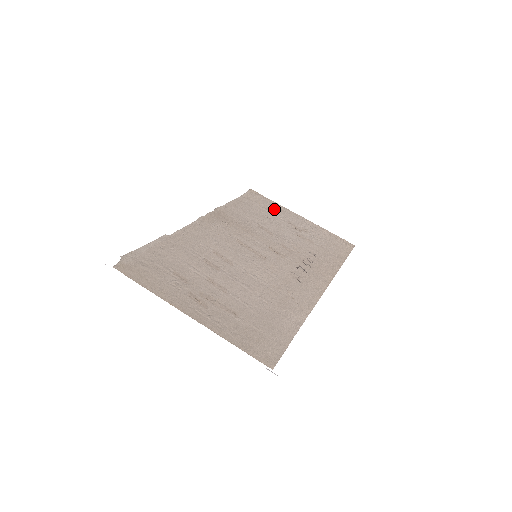
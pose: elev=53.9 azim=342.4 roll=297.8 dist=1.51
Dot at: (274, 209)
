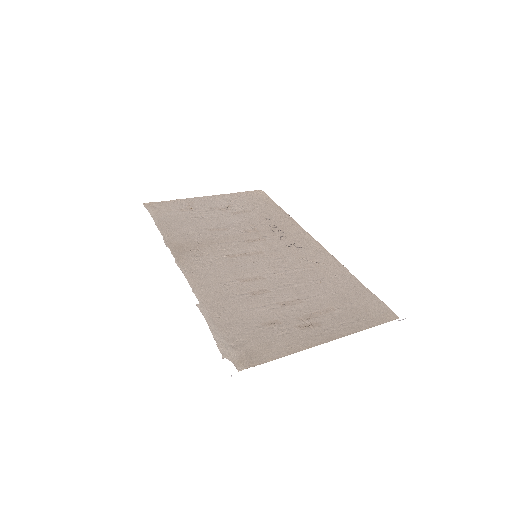
Dot at: (186, 207)
